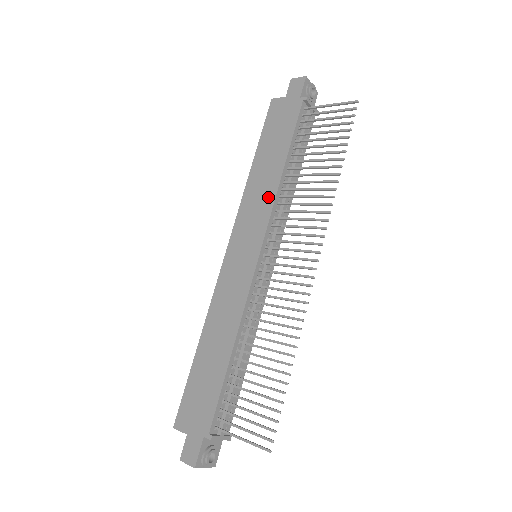
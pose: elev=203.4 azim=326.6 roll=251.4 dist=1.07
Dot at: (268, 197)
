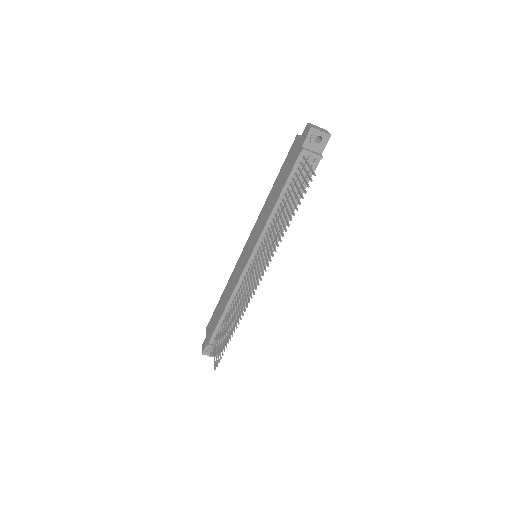
Dot at: (264, 221)
